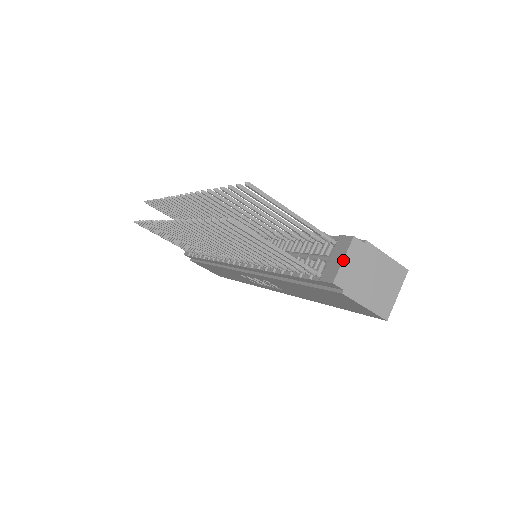
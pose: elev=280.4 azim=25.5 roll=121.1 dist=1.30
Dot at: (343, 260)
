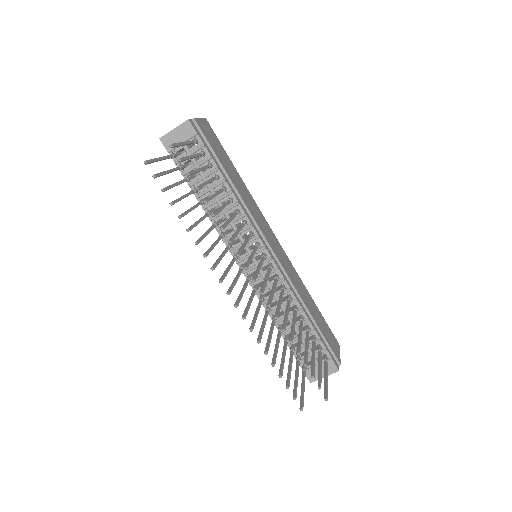
Dot at: occluded
